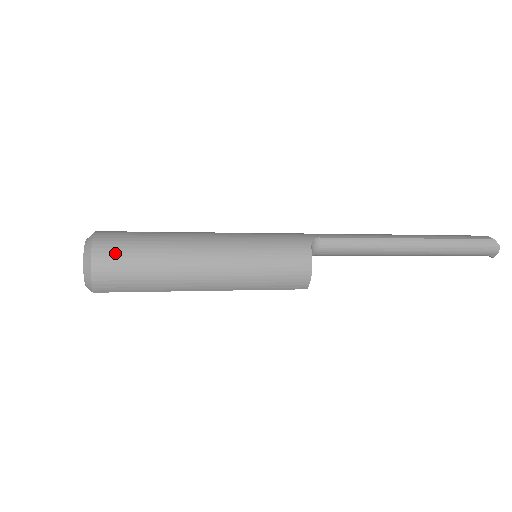
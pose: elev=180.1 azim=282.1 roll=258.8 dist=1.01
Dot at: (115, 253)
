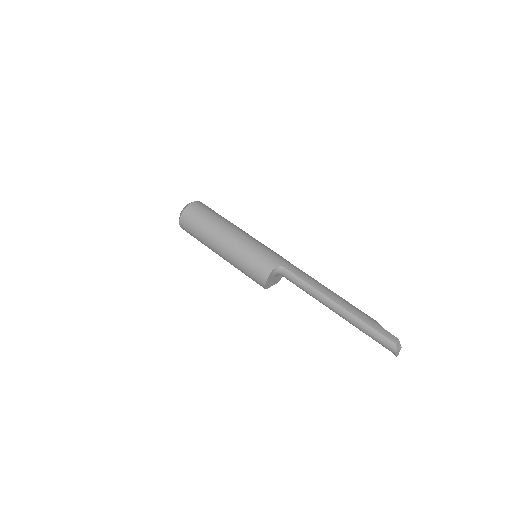
Dot at: (191, 216)
